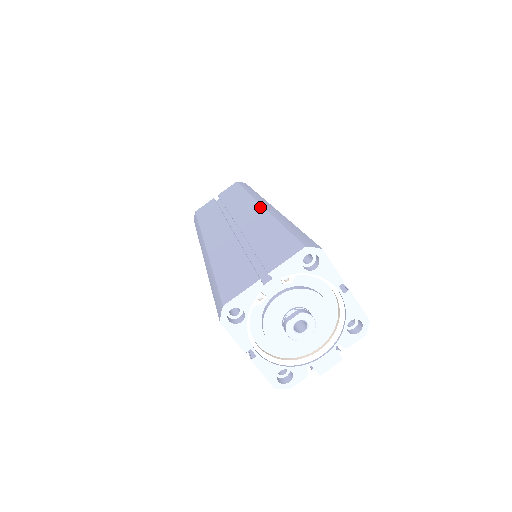
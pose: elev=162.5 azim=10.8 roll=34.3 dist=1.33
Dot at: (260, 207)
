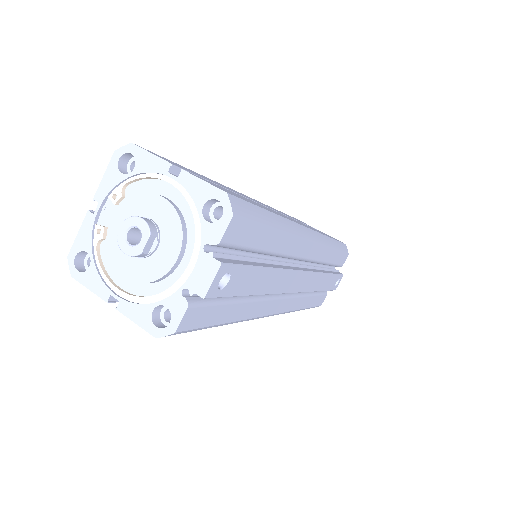
Dot at: occluded
